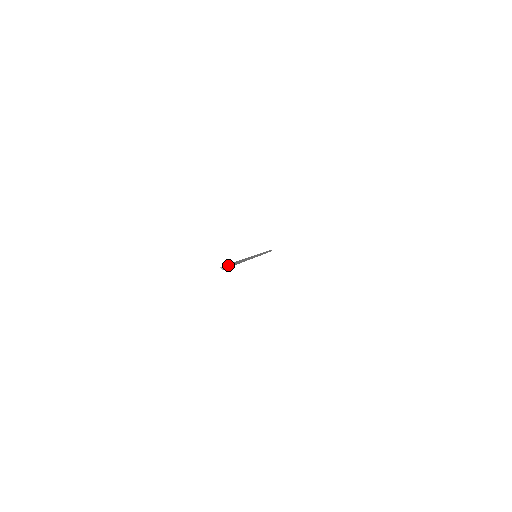
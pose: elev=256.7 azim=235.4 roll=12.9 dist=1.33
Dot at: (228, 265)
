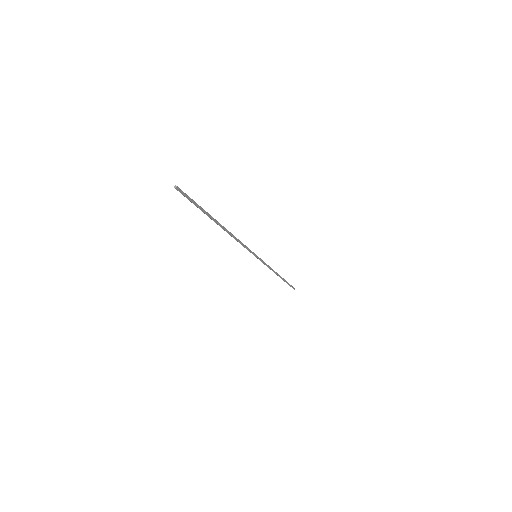
Dot at: (187, 195)
